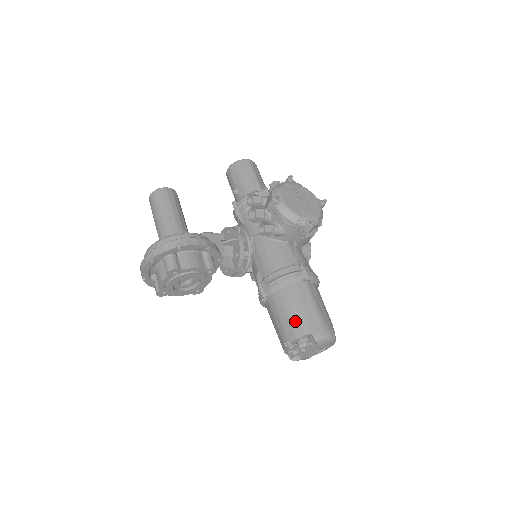
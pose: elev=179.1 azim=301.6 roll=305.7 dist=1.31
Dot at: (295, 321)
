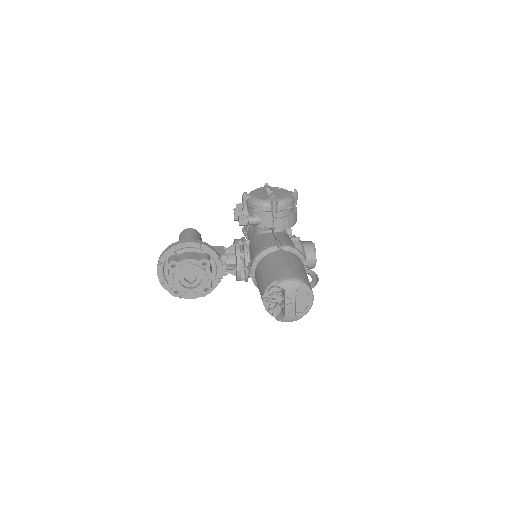
Dot at: (266, 277)
